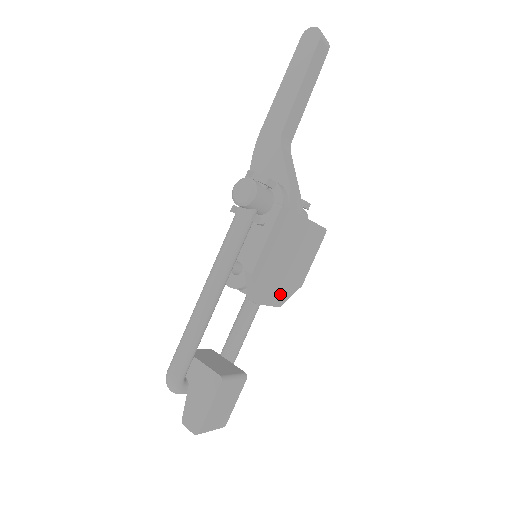
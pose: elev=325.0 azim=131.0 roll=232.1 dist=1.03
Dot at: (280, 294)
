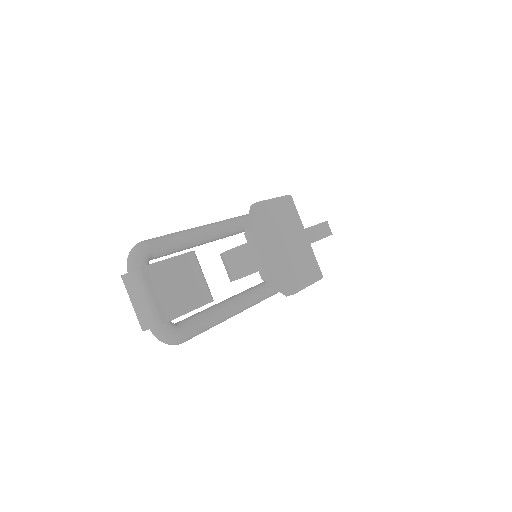
Dot at: (272, 264)
